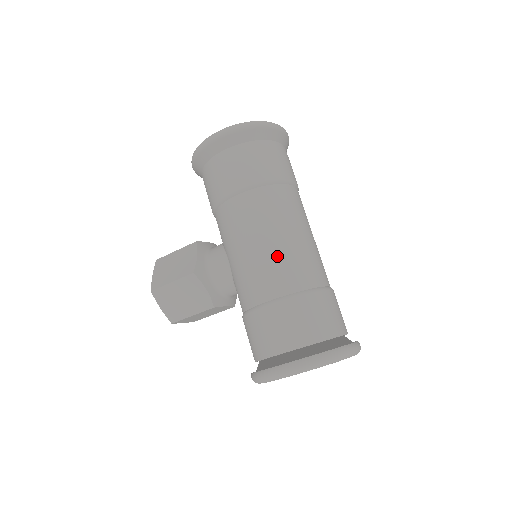
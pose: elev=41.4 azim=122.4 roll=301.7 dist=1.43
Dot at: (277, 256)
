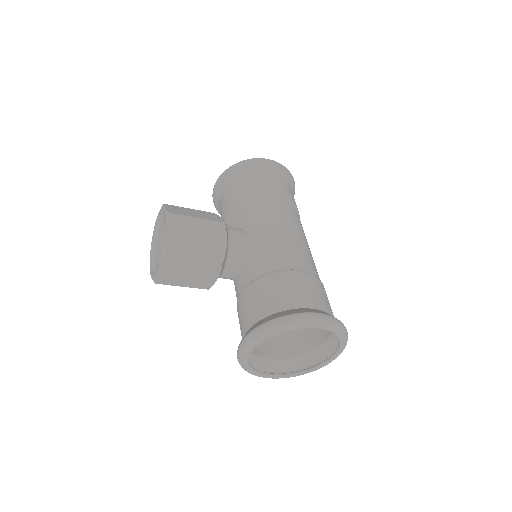
Dot at: (306, 249)
